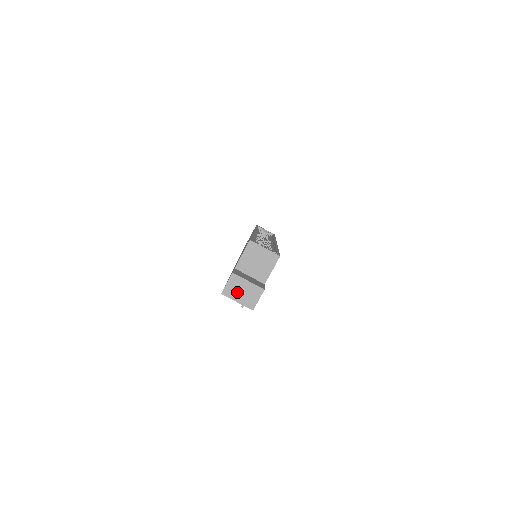
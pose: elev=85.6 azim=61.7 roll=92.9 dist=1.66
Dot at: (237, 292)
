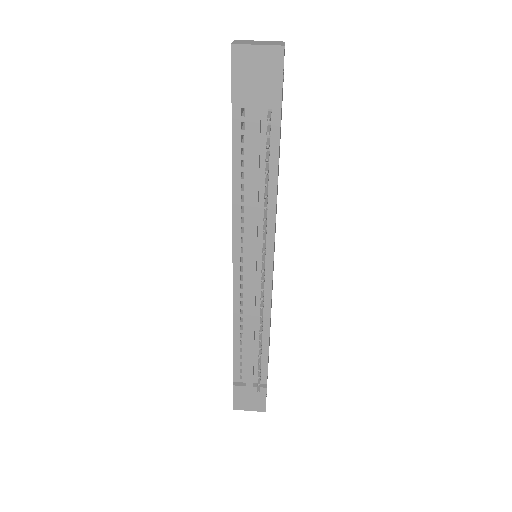
Dot at: (251, 43)
